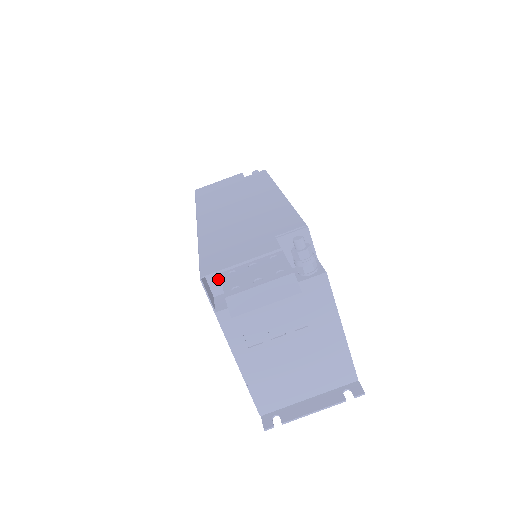
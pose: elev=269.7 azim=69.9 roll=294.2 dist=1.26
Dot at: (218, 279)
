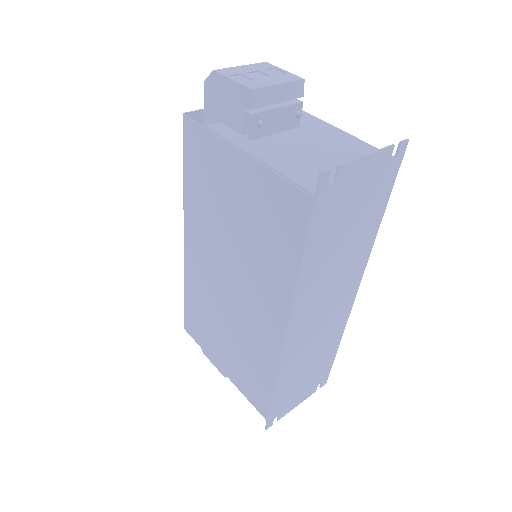
Dot at: occluded
